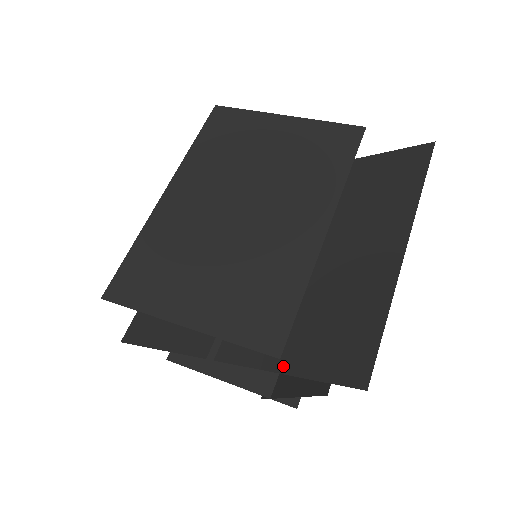
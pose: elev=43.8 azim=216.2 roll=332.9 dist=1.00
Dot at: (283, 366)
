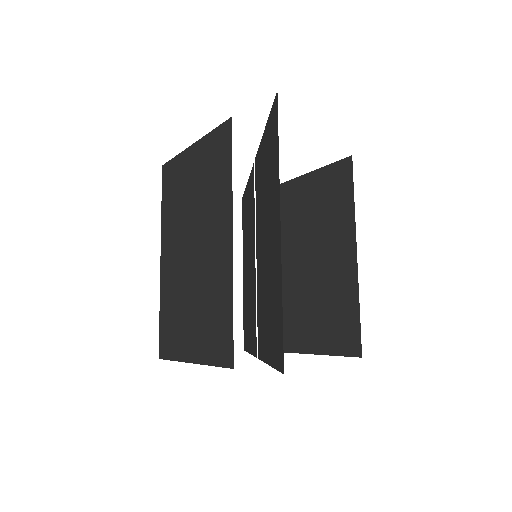
Dot at: (268, 358)
